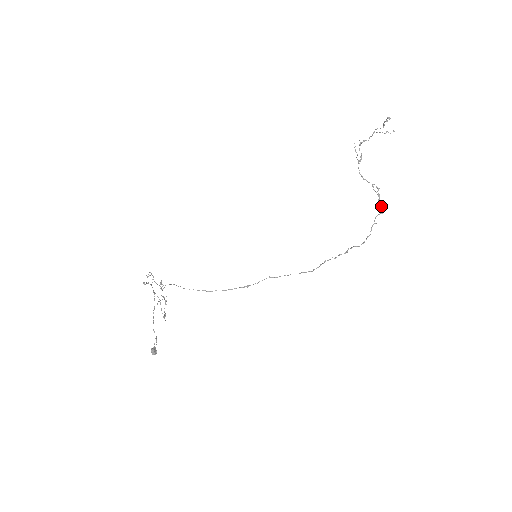
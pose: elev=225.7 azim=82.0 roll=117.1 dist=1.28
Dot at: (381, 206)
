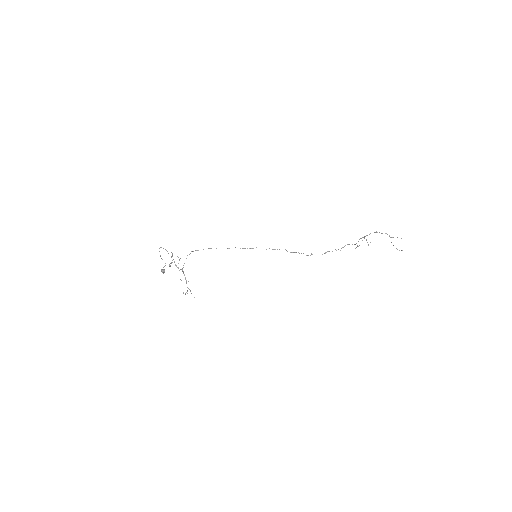
Dot at: occluded
